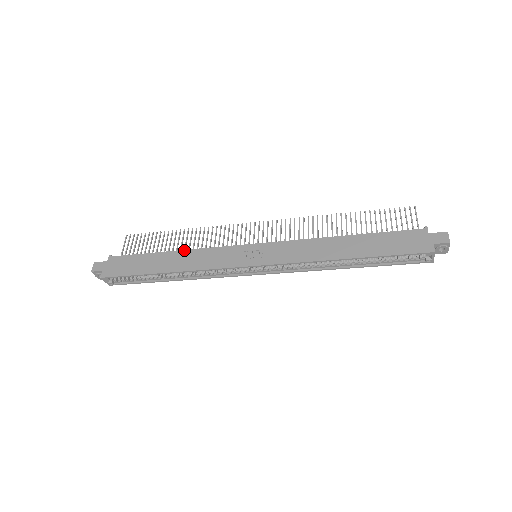
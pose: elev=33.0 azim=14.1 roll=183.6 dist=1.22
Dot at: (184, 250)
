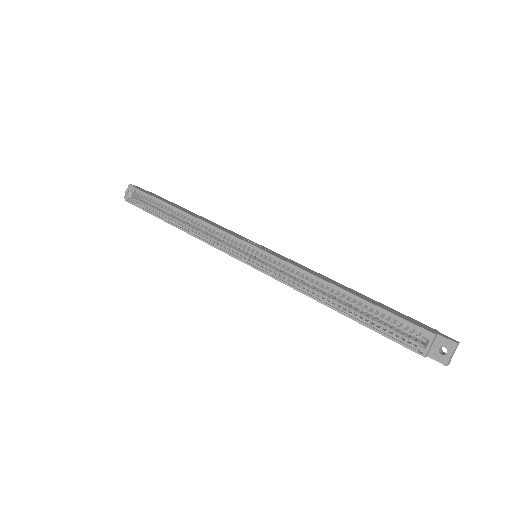
Dot at: (207, 219)
